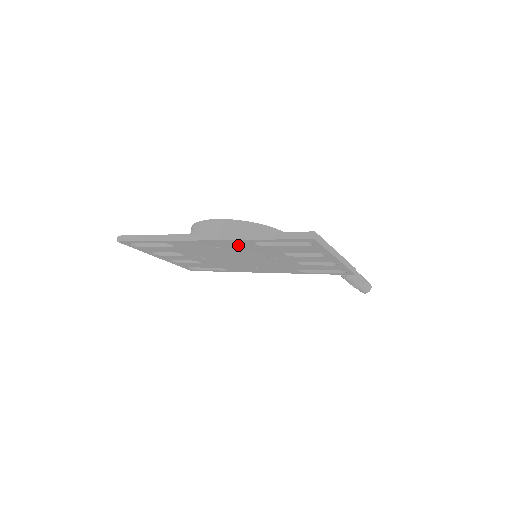
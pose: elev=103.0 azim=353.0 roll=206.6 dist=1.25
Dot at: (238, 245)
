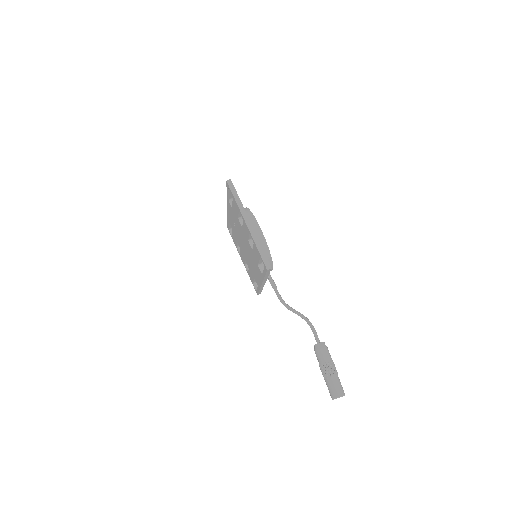
Dot at: (231, 211)
